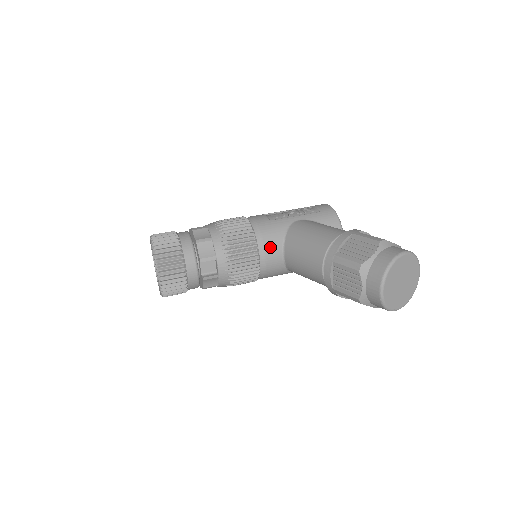
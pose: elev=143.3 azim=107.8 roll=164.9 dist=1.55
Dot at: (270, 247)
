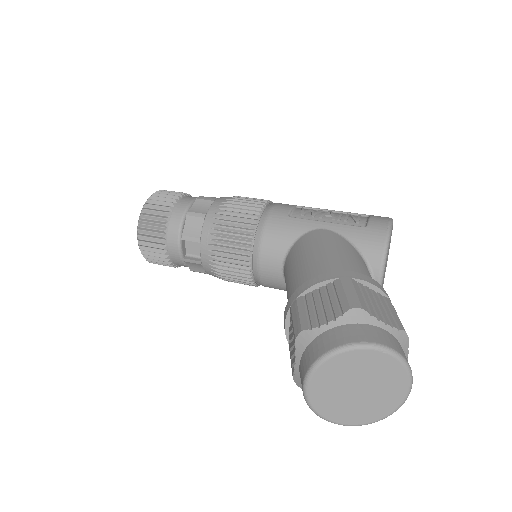
Dot at: (268, 251)
